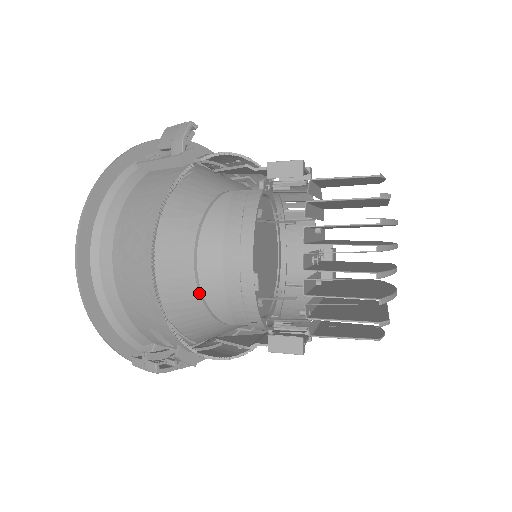
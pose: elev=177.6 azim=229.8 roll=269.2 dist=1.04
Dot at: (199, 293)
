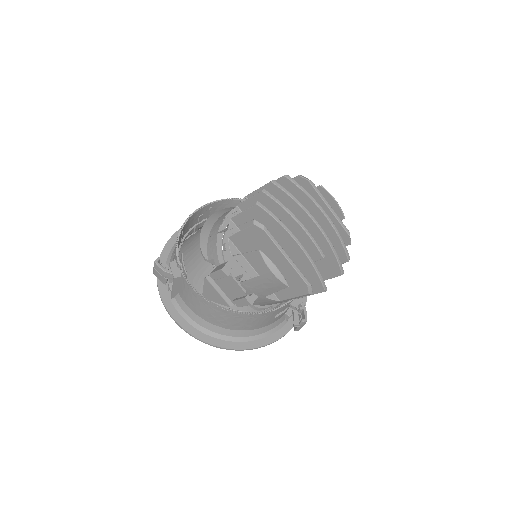
Dot at: occluded
